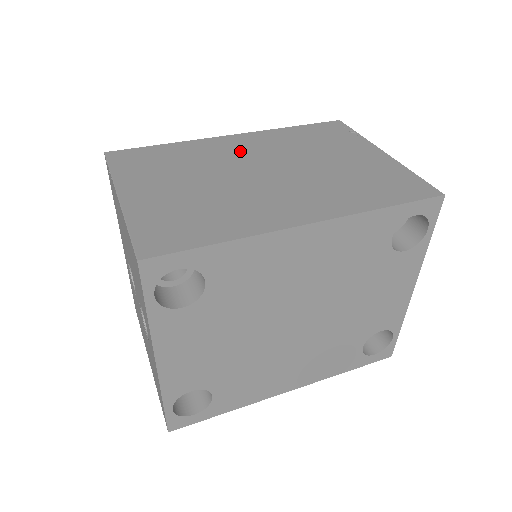
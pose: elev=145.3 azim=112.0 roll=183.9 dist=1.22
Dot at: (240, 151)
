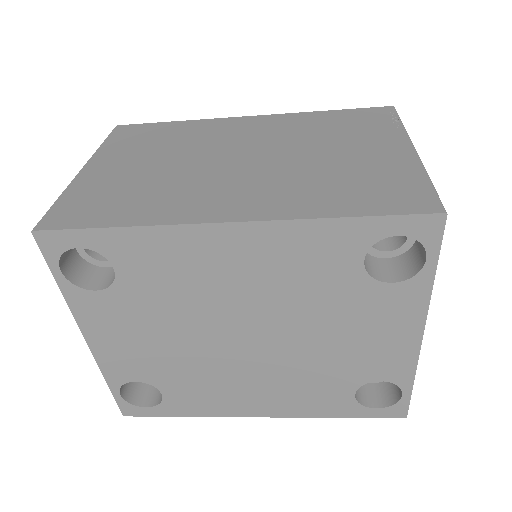
Dot at: (239, 134)
